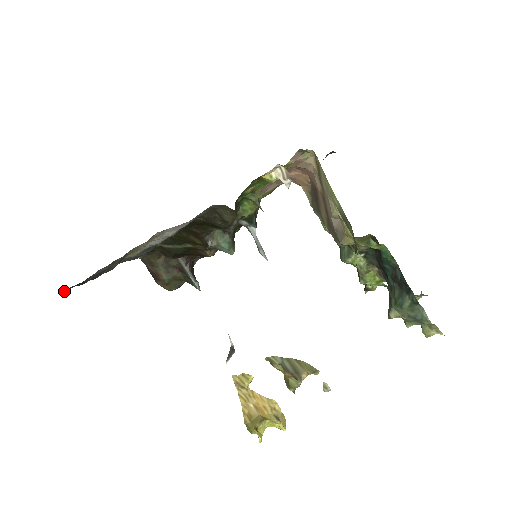
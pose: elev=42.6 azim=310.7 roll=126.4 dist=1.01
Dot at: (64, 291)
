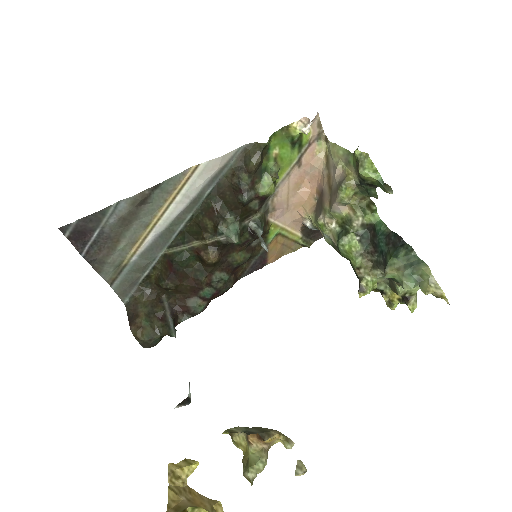
Dot at: (65, 233)
